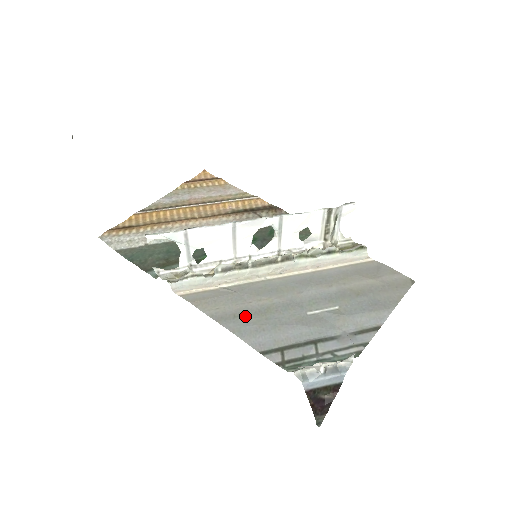
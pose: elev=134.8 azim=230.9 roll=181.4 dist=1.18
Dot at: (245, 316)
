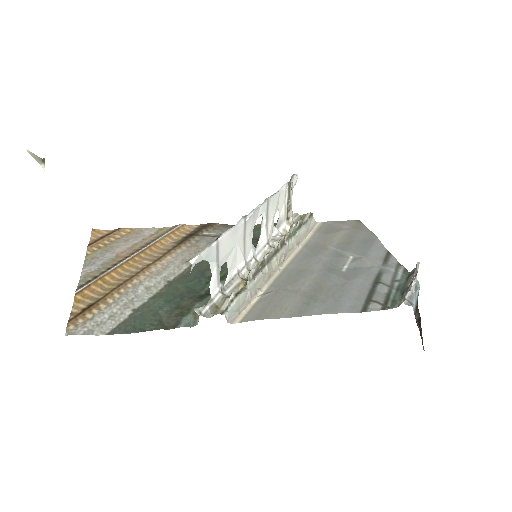
Dot at: (313, 298)
